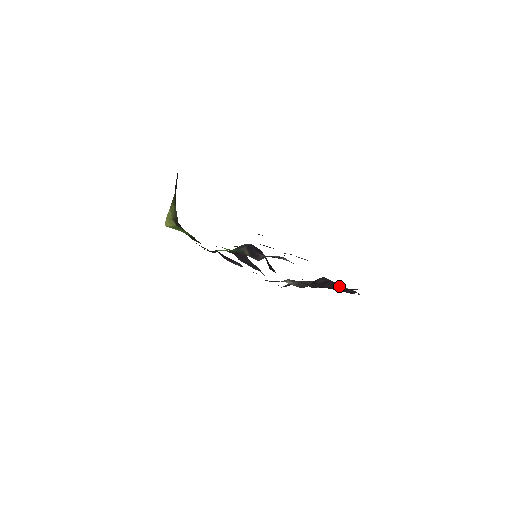
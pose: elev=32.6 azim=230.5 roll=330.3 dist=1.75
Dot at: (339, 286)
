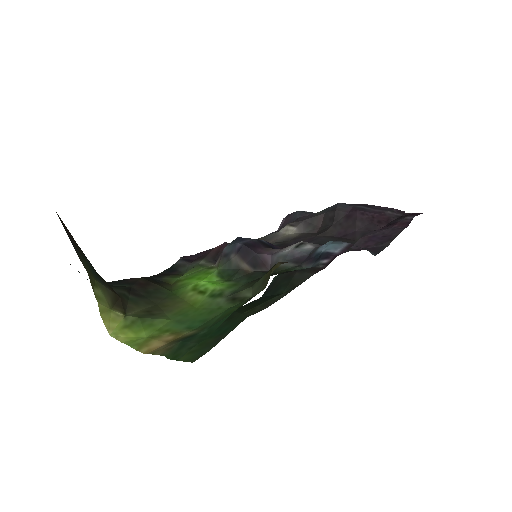
Dot at: (375, 216)
